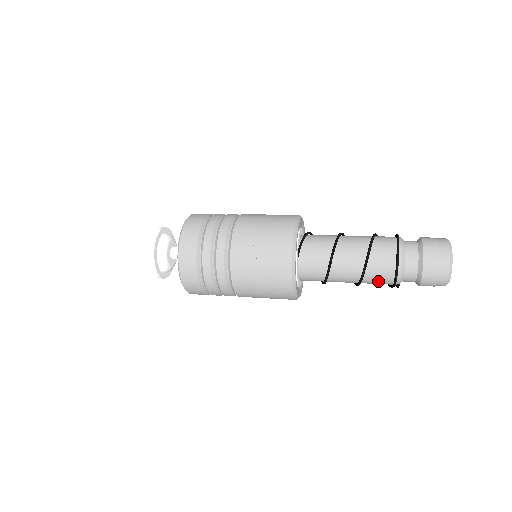
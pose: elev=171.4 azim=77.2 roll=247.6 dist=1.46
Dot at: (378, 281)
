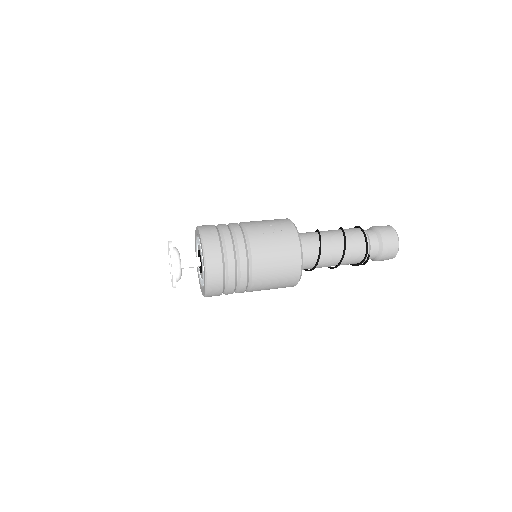
Dot at: (355, 253)
